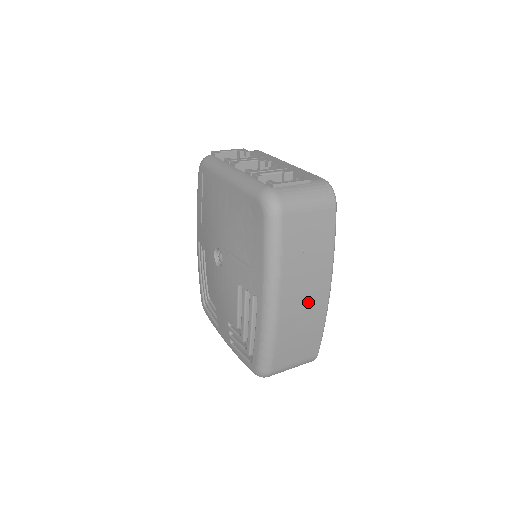
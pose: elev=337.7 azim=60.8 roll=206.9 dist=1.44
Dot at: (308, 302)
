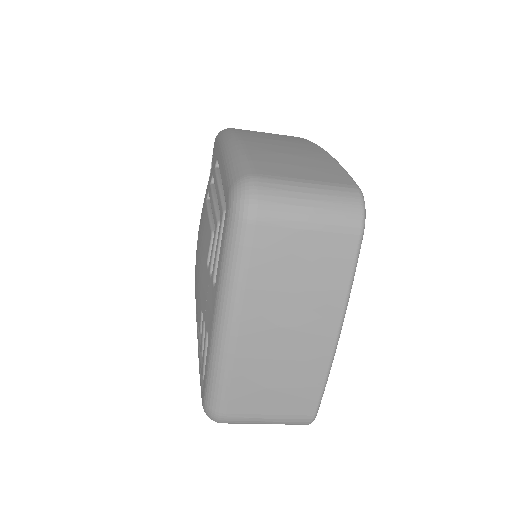
Dot at: (288, 145)
